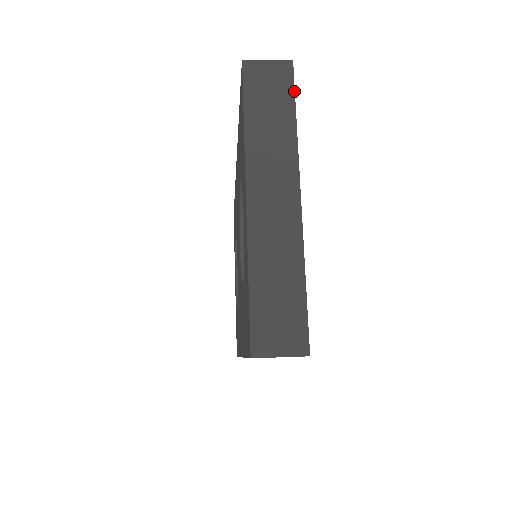
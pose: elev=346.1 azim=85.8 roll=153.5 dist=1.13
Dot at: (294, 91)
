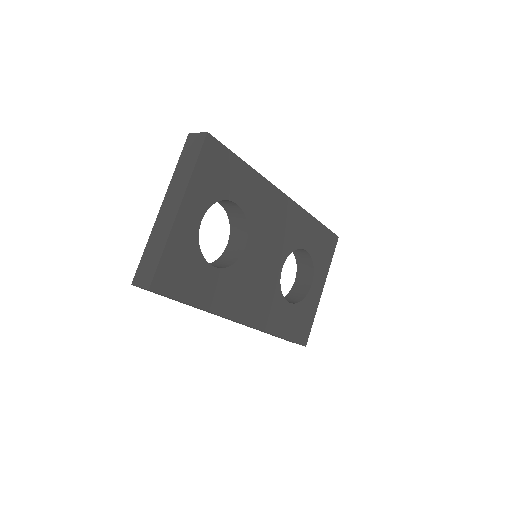
Dot at: (201, 150)
